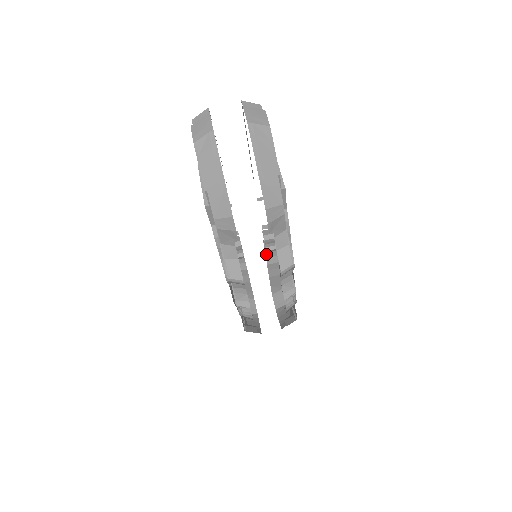
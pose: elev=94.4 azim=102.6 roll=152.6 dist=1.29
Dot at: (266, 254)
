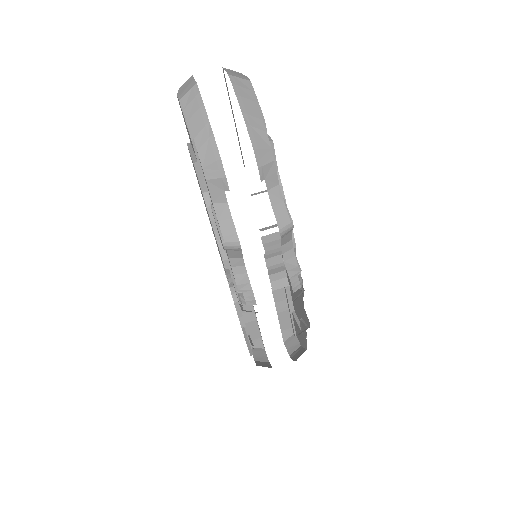
Dot at: (269, 277)
